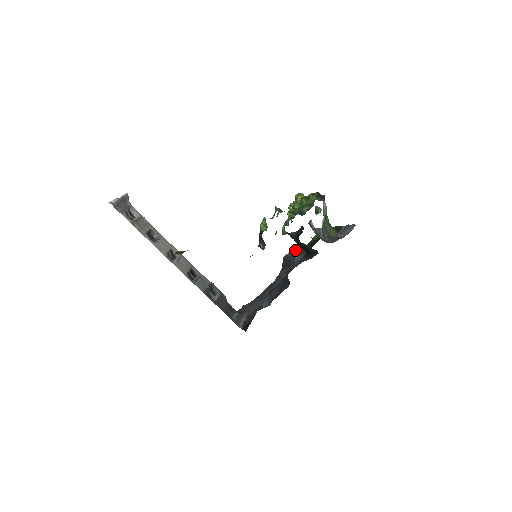
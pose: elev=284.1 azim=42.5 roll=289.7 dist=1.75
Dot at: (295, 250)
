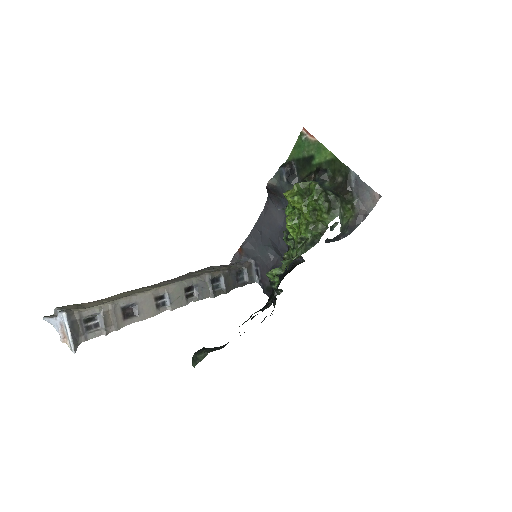
Dot at: (280, 179)
